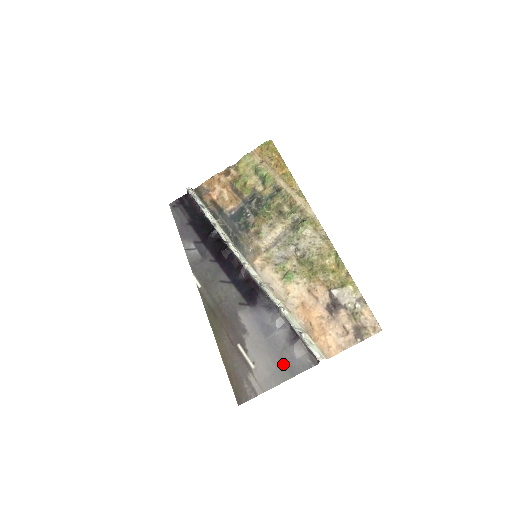
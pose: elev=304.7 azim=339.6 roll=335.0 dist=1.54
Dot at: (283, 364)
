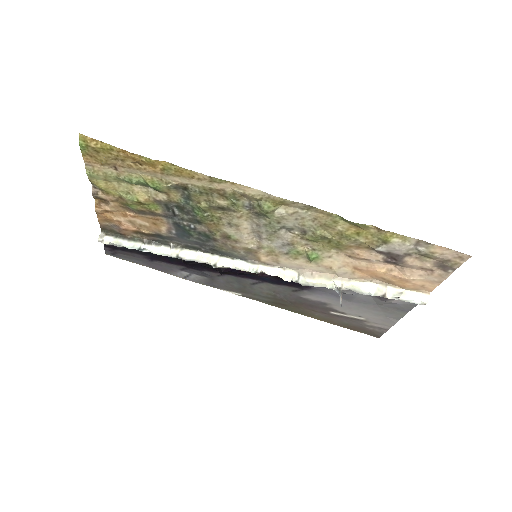
Dot at: (388, 309)
